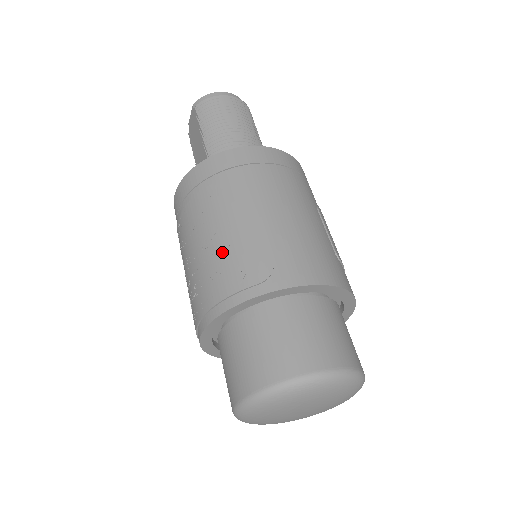
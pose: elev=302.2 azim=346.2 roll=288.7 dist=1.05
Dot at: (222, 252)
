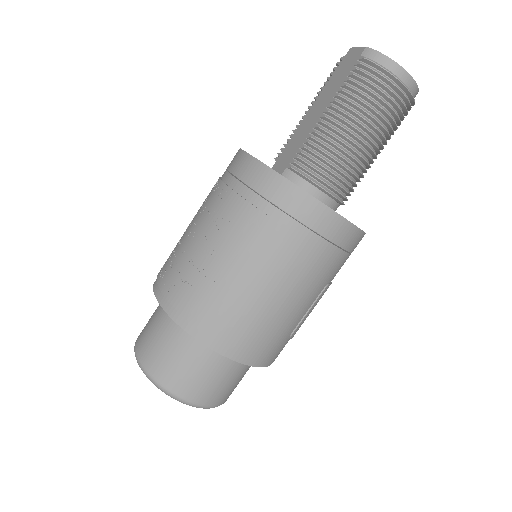
Dot at: (206, 277)
